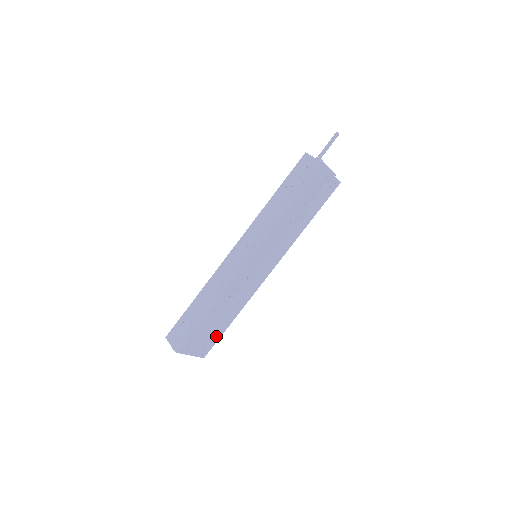
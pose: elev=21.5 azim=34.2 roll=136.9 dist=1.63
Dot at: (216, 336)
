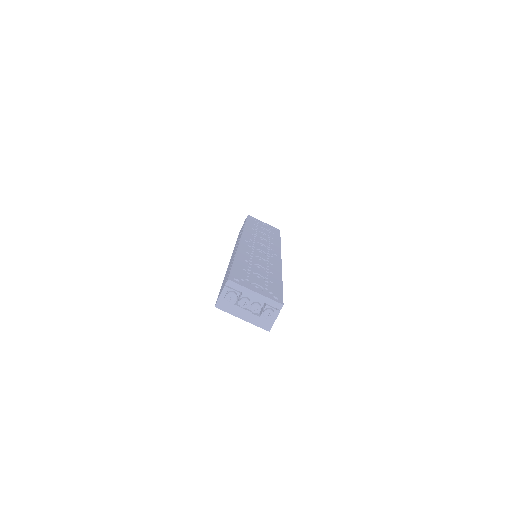
Dot at: (275, 287)
